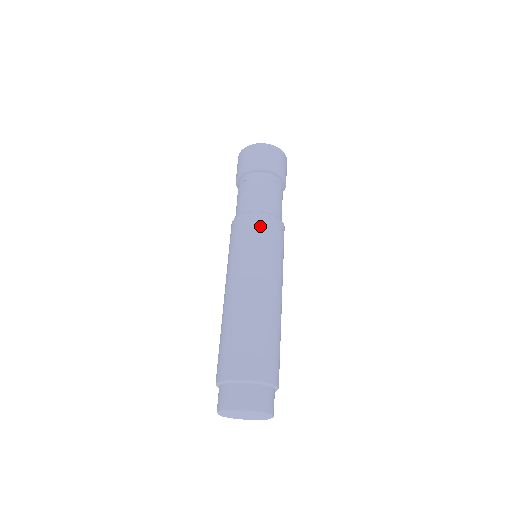
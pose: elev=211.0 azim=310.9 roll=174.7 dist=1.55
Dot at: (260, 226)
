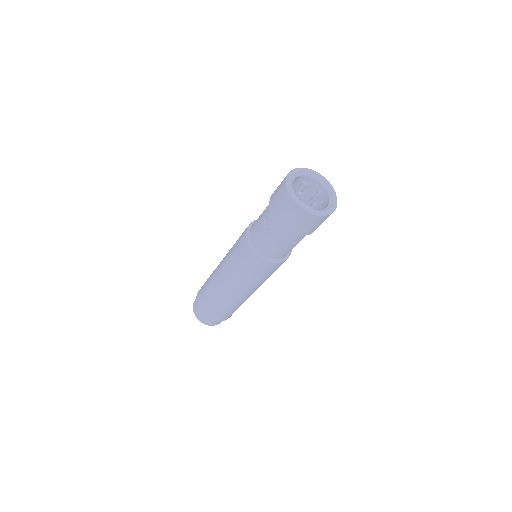
Dot at: (259, 268)
